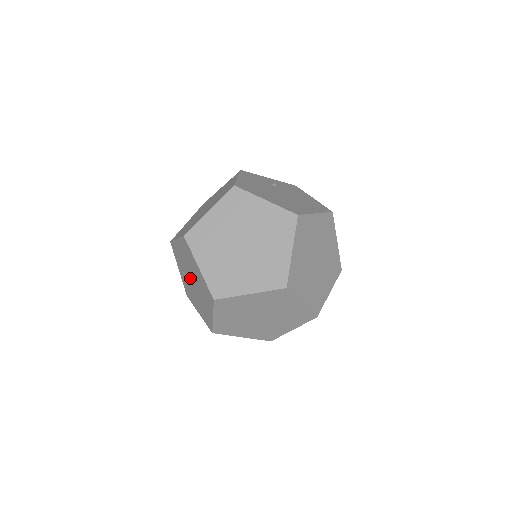
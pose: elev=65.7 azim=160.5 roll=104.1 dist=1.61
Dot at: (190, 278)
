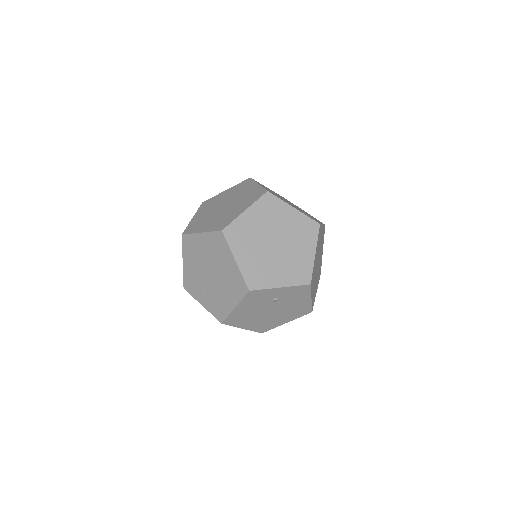
Dot at: (208, 277)
